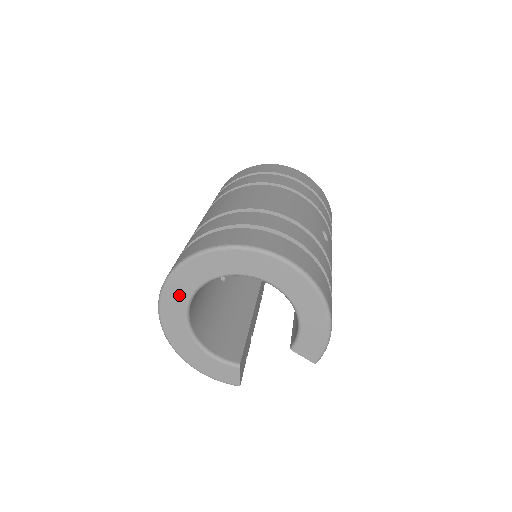
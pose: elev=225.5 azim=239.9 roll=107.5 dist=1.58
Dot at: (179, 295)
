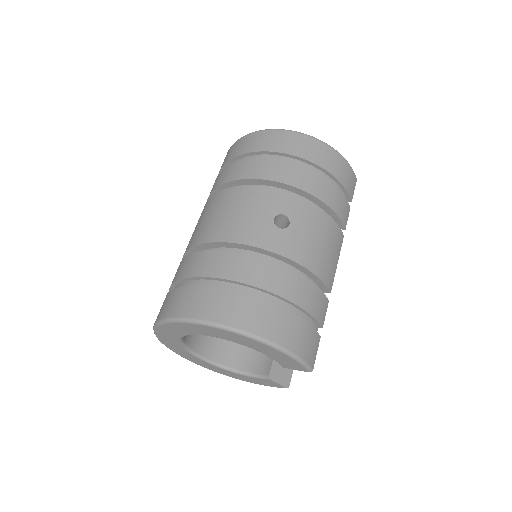
Dot at: (181, 351)
